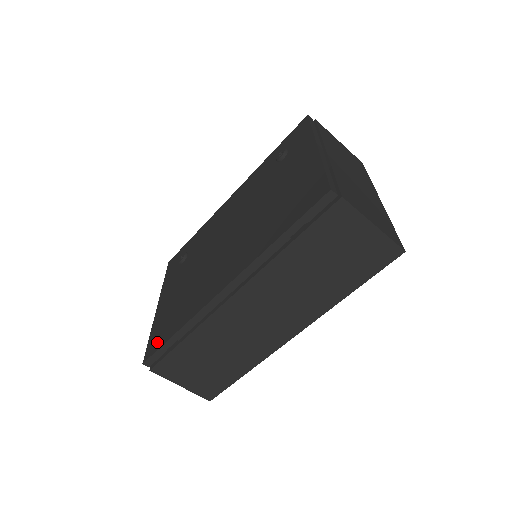
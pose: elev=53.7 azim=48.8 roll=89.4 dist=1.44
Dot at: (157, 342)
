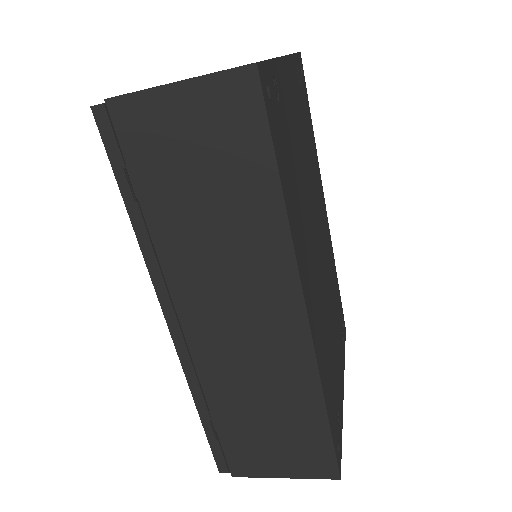
Dot at: occluded
